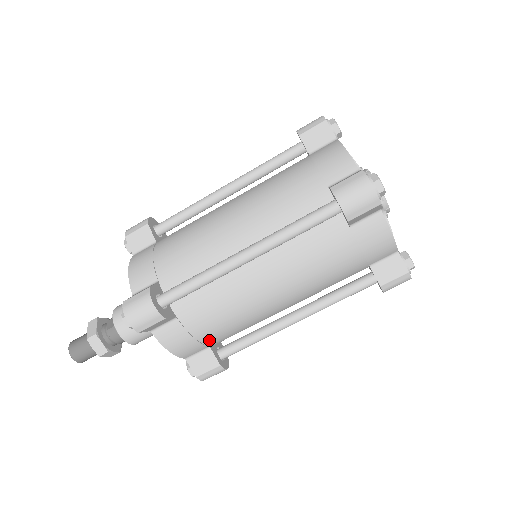
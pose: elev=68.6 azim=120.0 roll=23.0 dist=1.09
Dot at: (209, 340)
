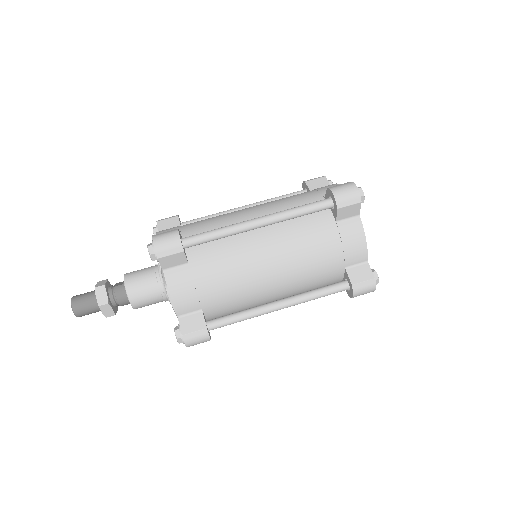
Dot at: (205, 298)
